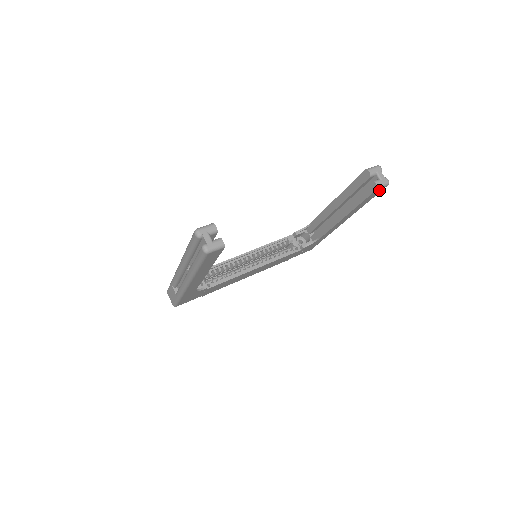
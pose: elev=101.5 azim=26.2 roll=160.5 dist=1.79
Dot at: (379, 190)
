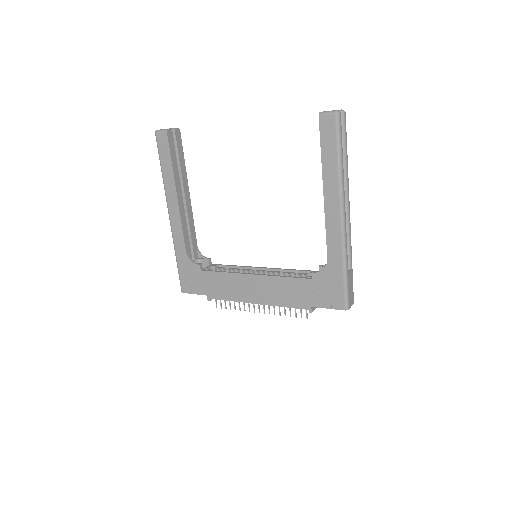
Dot at: (329, 123)
